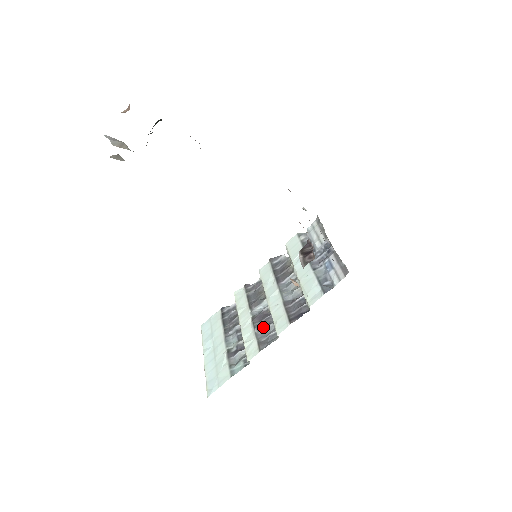
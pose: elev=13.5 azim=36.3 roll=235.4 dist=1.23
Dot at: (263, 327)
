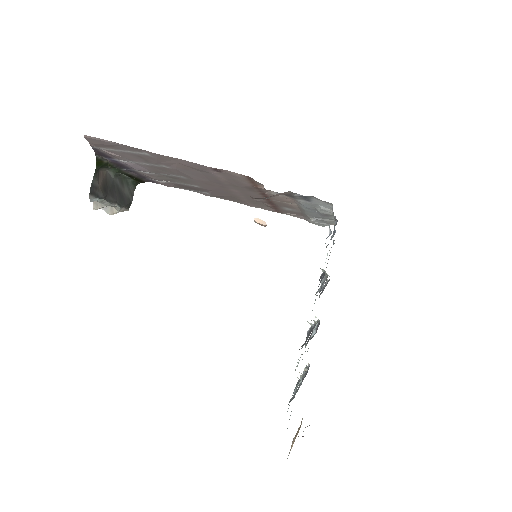
Dot at: (307, 338)
